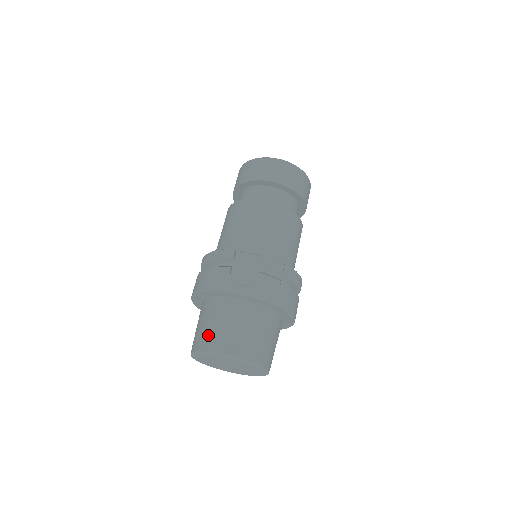
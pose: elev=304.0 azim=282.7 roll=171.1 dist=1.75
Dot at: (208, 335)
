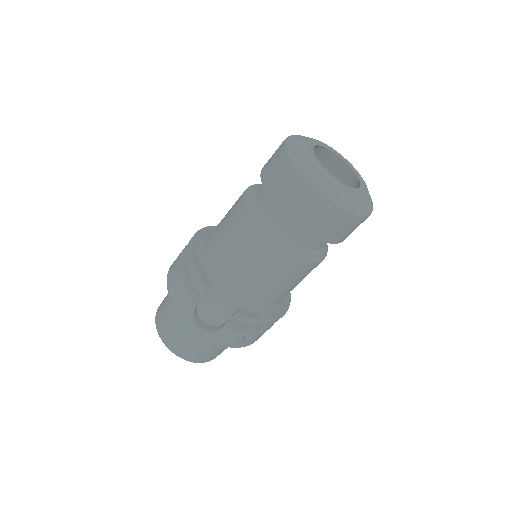
Dot at: (166, 328)
